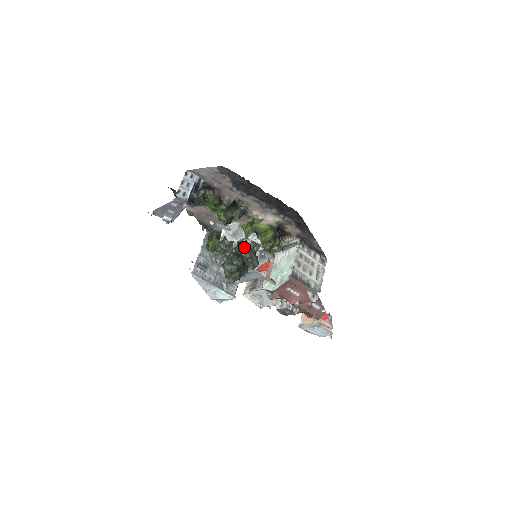
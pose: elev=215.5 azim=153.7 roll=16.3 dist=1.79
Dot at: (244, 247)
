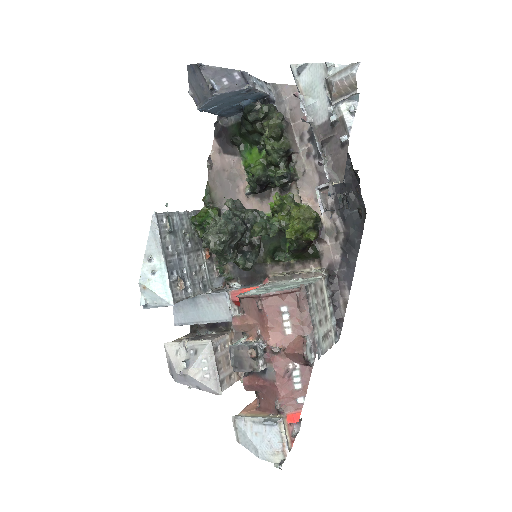
Dot at: (259, 219)
